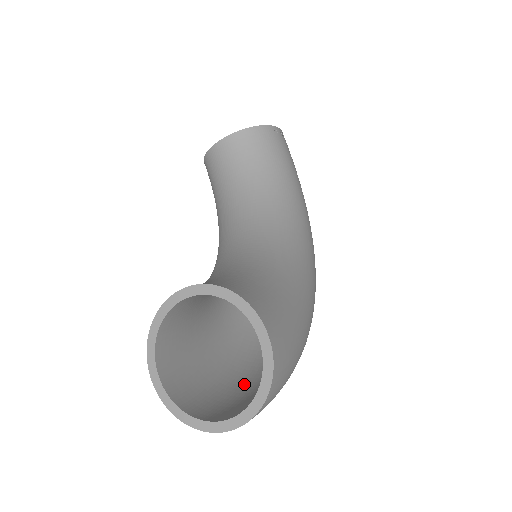
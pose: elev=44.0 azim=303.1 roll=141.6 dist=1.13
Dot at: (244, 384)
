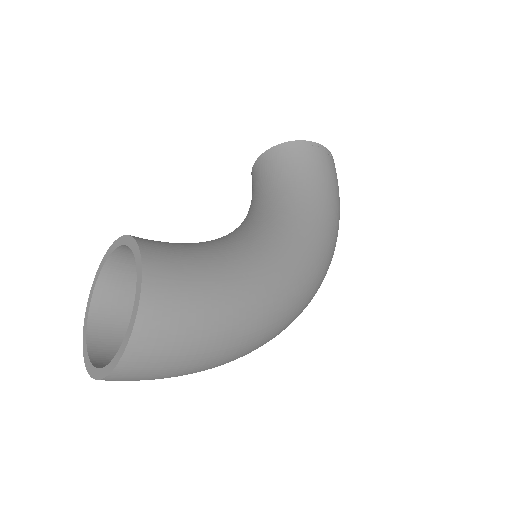
Dot at: occluded
